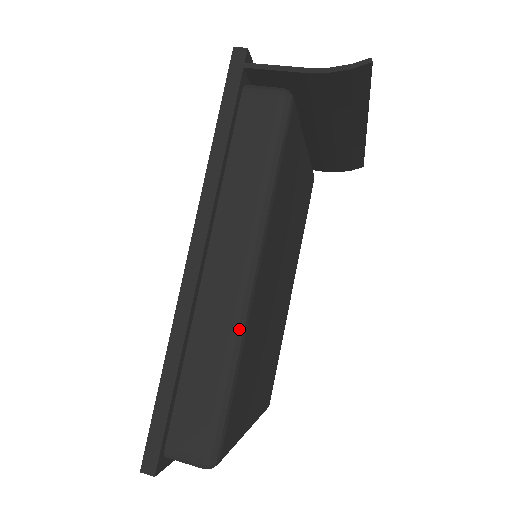
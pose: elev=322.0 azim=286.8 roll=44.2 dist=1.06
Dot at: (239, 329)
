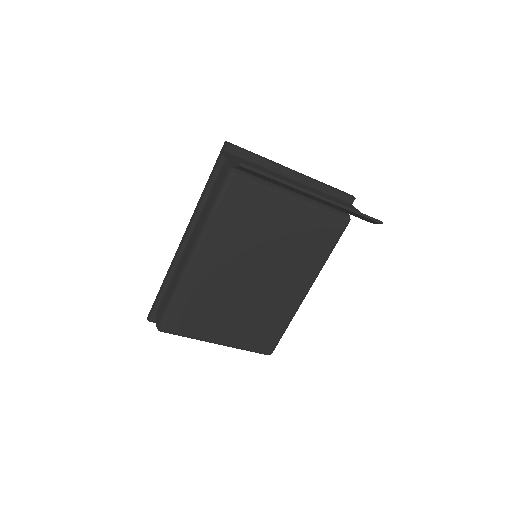
Dot at: (180, 279)
